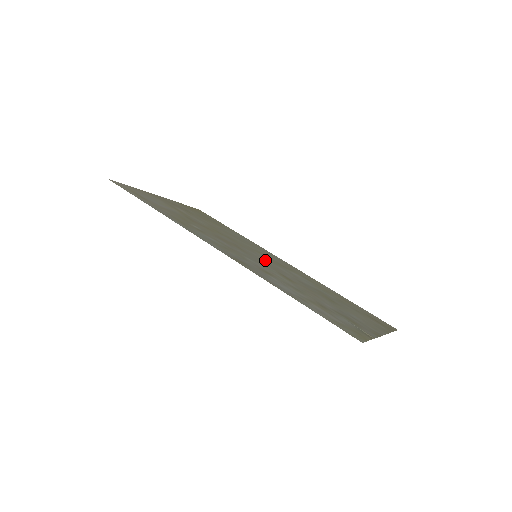
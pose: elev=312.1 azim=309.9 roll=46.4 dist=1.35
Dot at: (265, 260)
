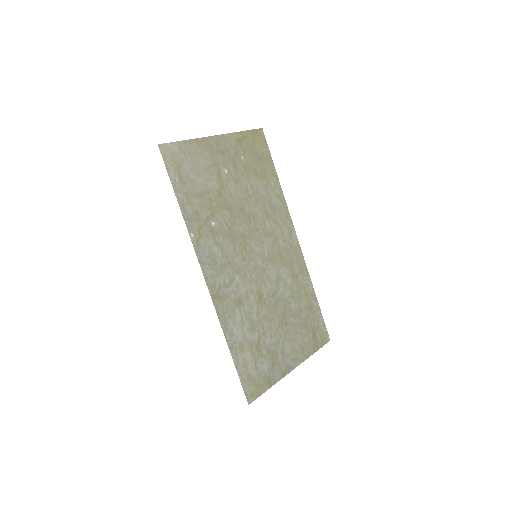
Dot at: (262, 260)
